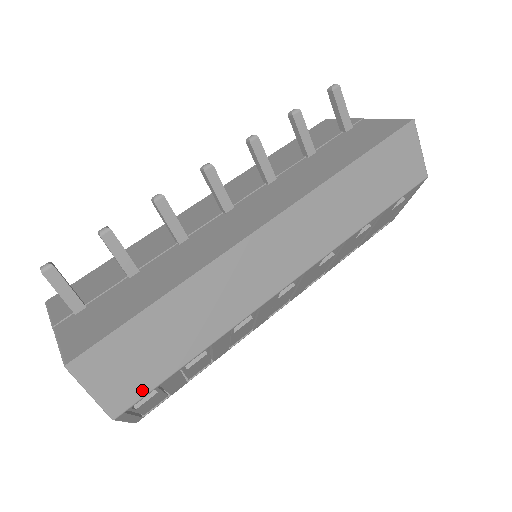
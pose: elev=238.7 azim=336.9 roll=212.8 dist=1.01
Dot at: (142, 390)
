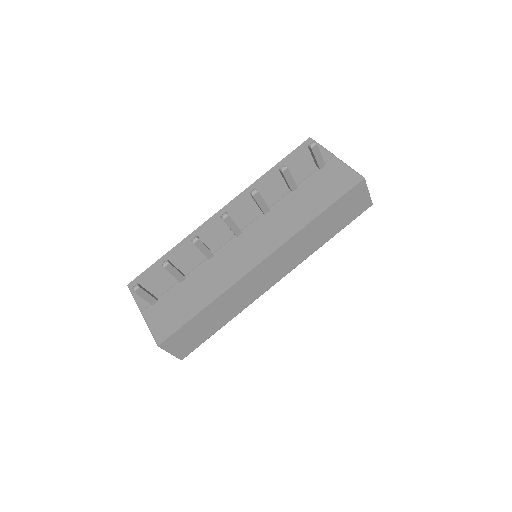
Dot at: (195, 346)
